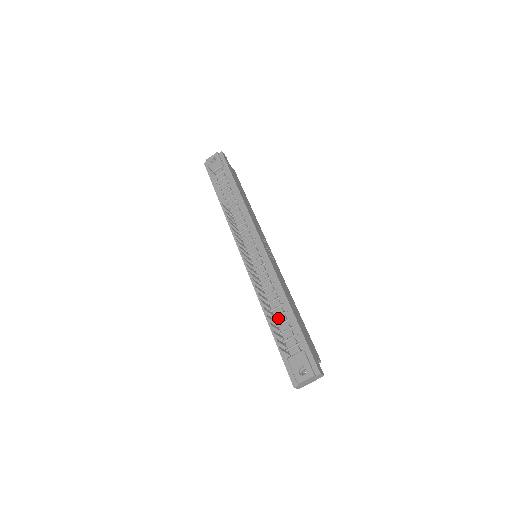
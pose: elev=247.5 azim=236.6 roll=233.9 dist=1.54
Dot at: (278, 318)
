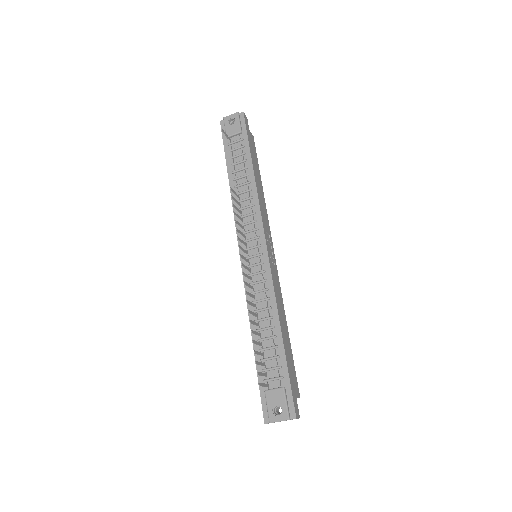
Dot at: (265, 341)
